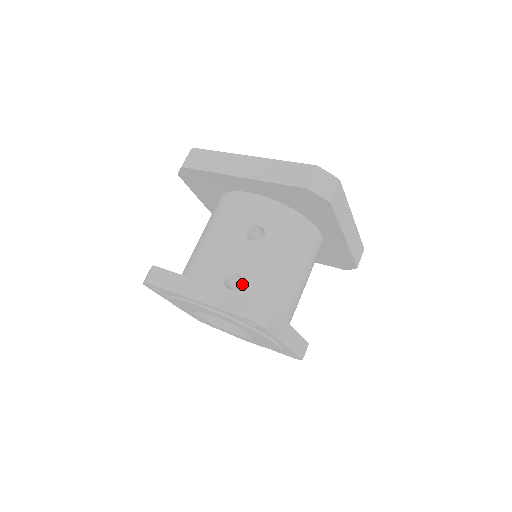
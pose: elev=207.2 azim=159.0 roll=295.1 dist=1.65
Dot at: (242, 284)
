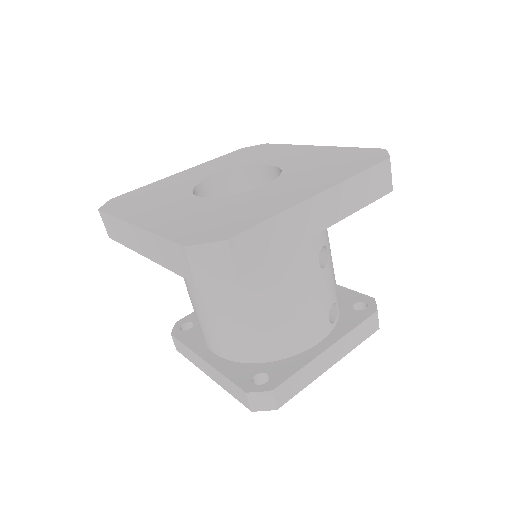
Dot at: occluded
